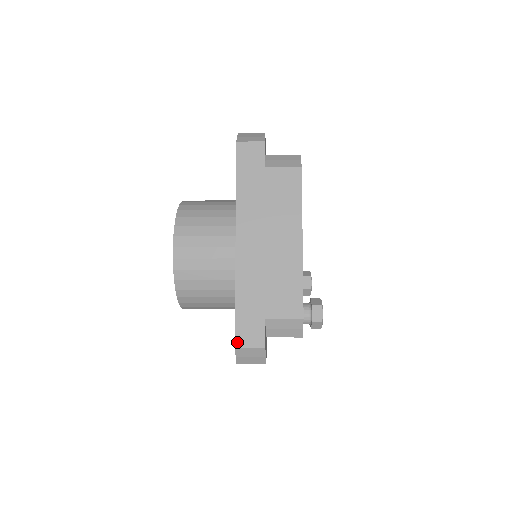
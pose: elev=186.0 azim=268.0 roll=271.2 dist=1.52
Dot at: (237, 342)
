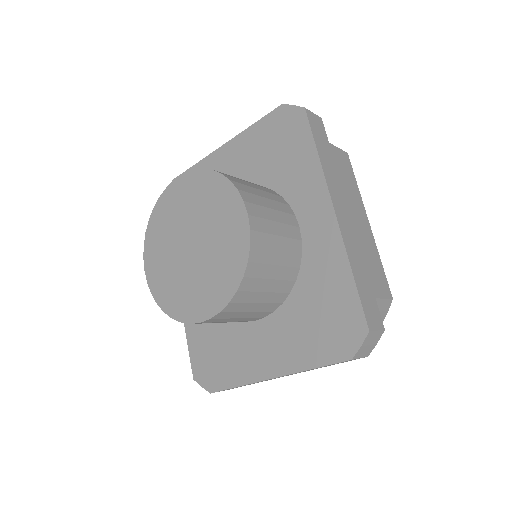
Dot at: (369, 325)
